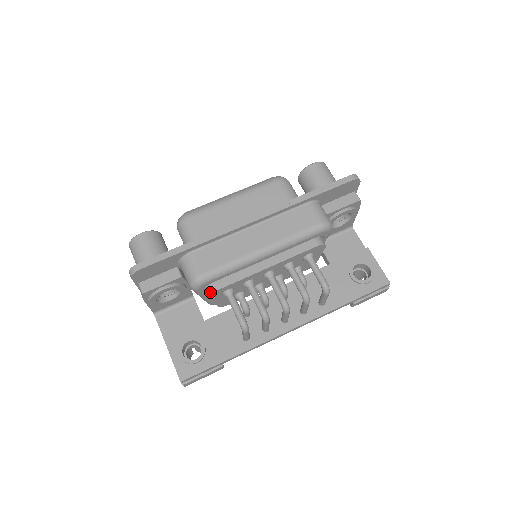
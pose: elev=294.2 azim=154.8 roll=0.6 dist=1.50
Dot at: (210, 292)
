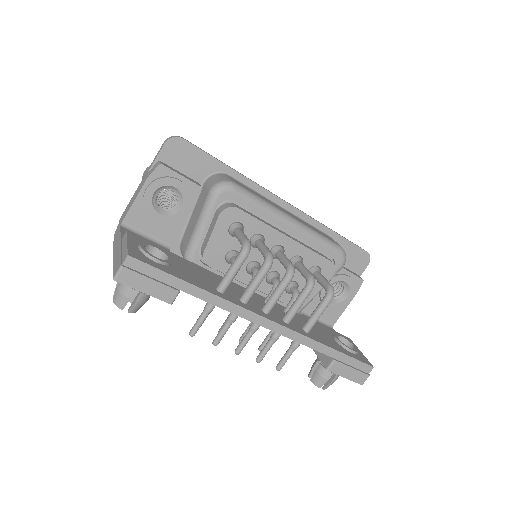
Dot at: (227, 206)
